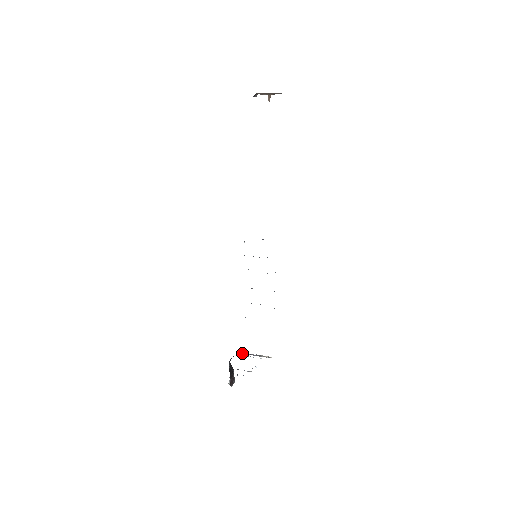
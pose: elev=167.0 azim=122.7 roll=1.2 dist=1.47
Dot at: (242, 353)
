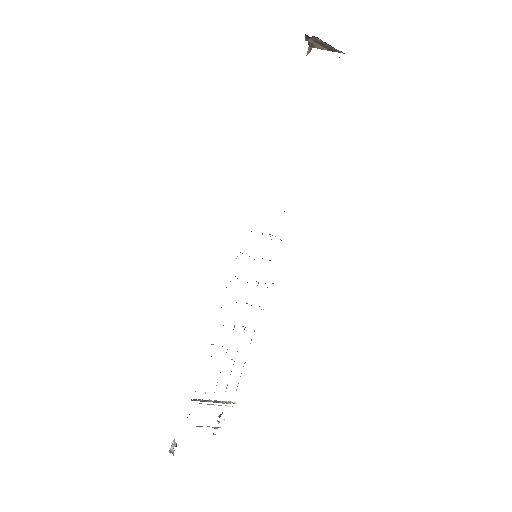
Dot at: (195, 399)
